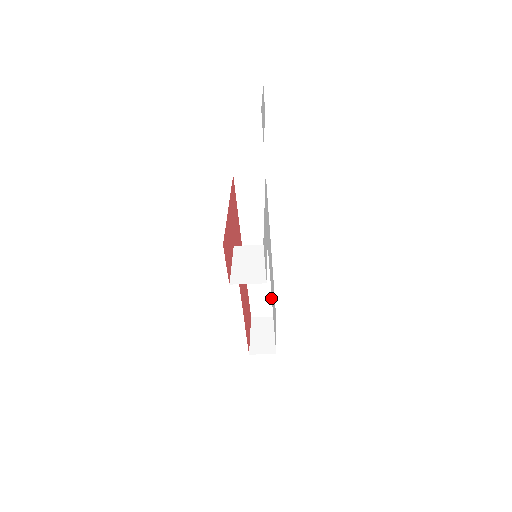
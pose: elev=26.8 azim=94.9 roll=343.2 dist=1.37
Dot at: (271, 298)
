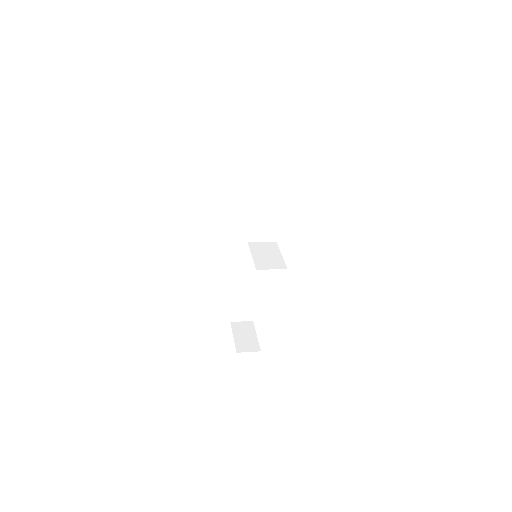
Dot at: (252, 302)
